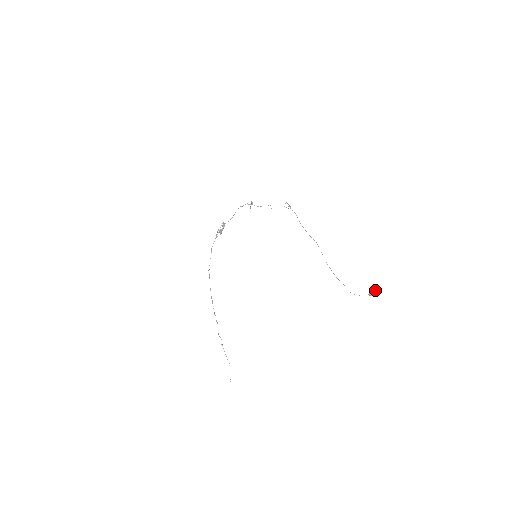
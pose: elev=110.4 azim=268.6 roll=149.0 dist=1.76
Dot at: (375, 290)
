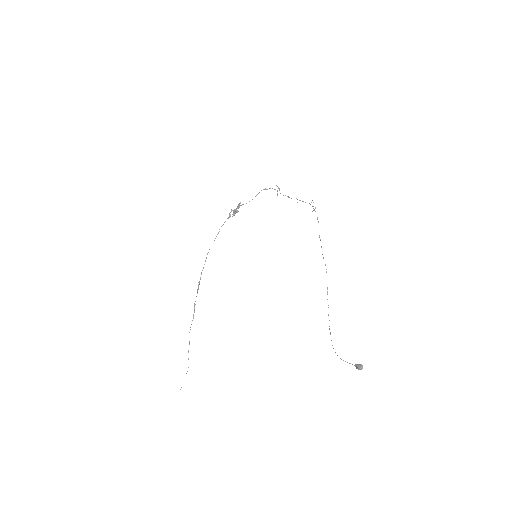
Dot at: occluded
